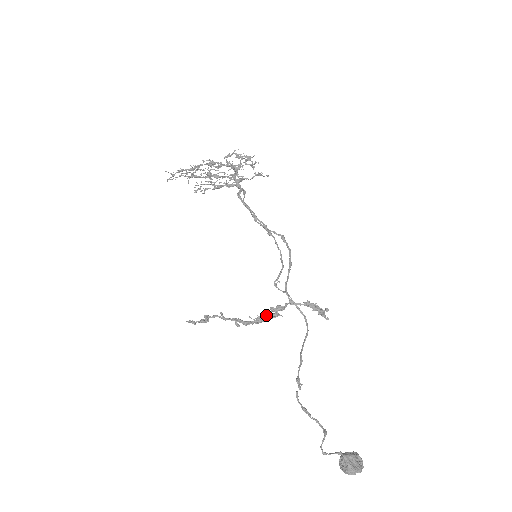
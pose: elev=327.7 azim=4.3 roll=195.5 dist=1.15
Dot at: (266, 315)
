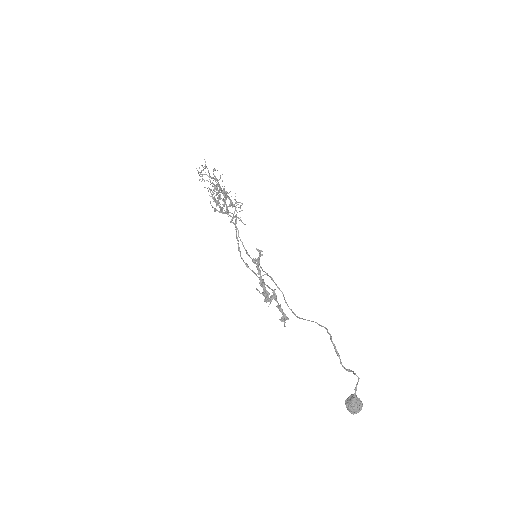
Dot at: occluded
